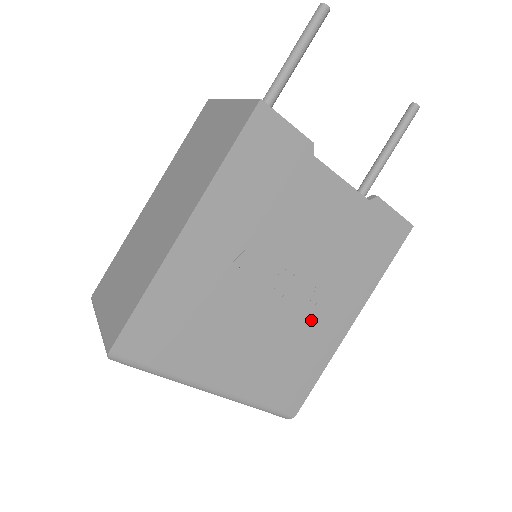
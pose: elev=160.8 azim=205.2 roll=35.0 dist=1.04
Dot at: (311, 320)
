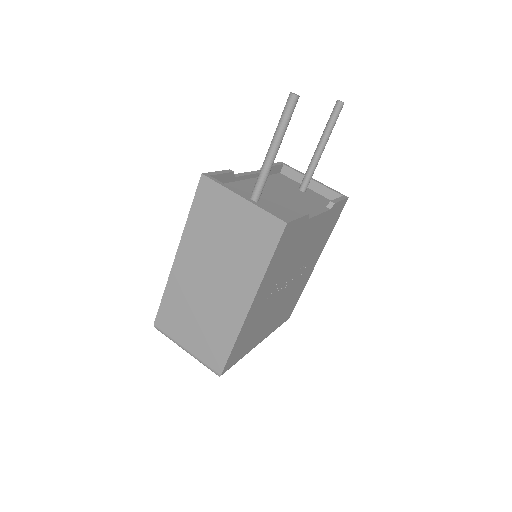
Dot at: (300, 280)
